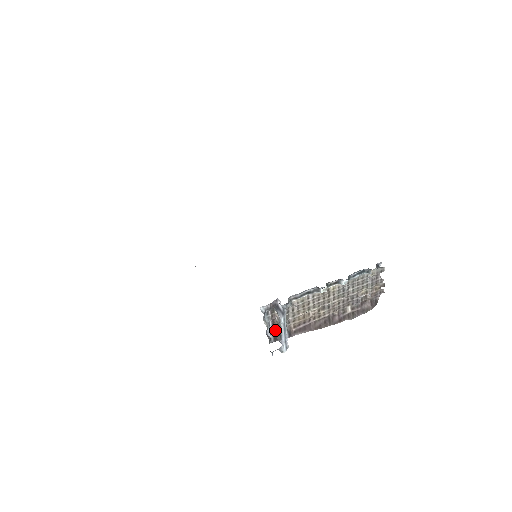
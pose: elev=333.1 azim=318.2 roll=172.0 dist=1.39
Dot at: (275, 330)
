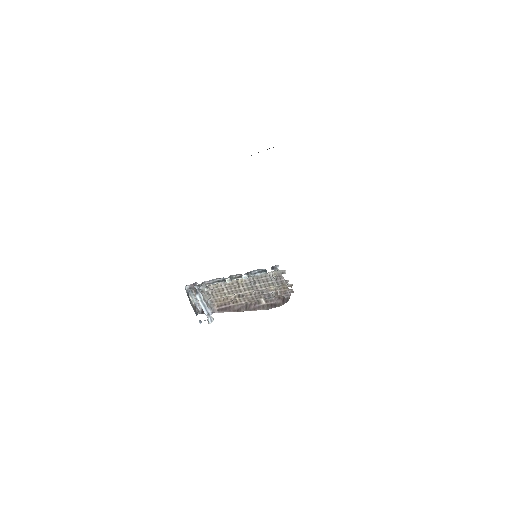
Dot at: occluded
